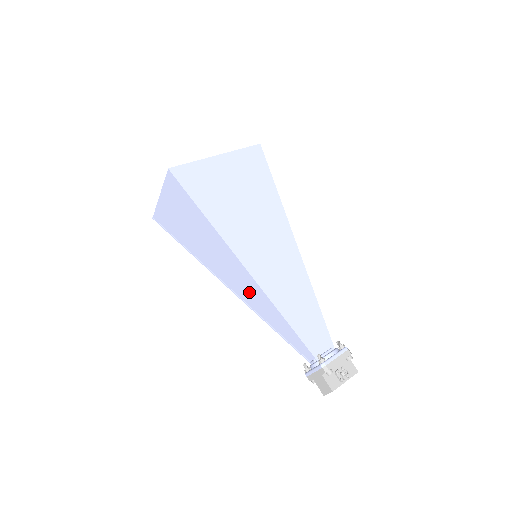
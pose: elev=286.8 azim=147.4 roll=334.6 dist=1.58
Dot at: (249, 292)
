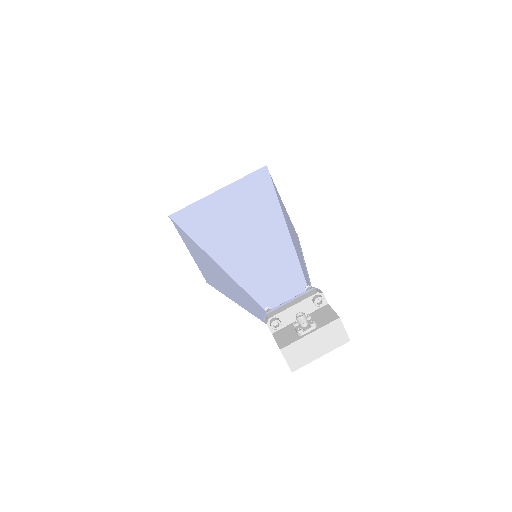
Dot at: (231, 287)
